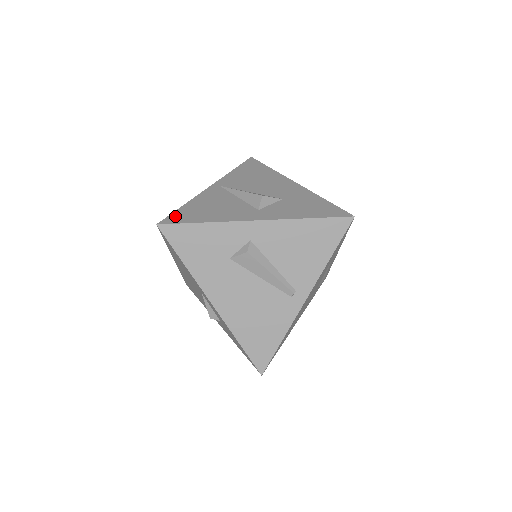
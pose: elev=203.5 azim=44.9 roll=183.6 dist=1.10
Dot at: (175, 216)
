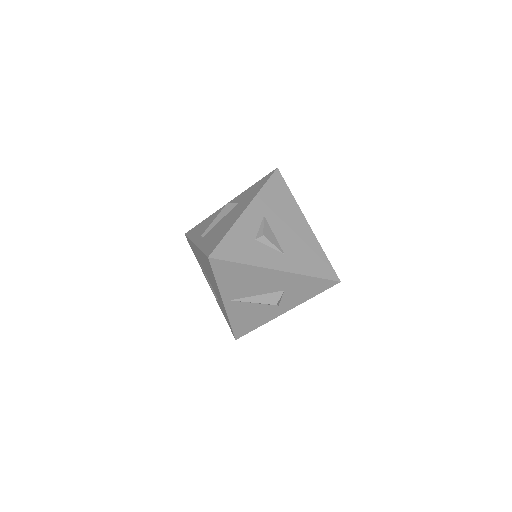
Dot at: (238, 332)
